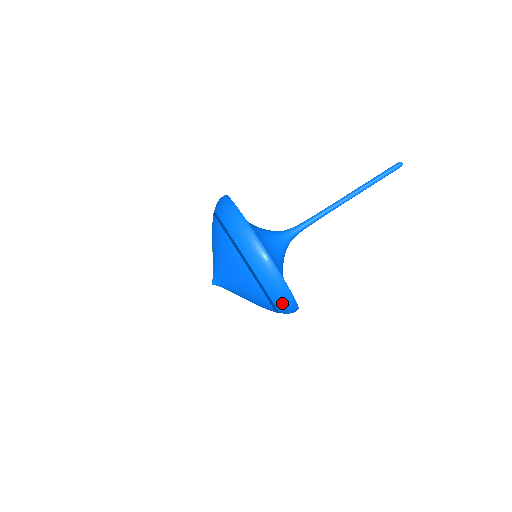
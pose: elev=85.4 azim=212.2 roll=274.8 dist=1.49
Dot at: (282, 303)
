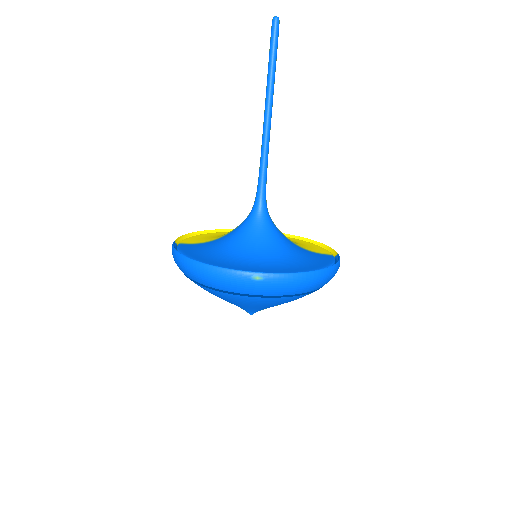
Dot at: (319, 284)
